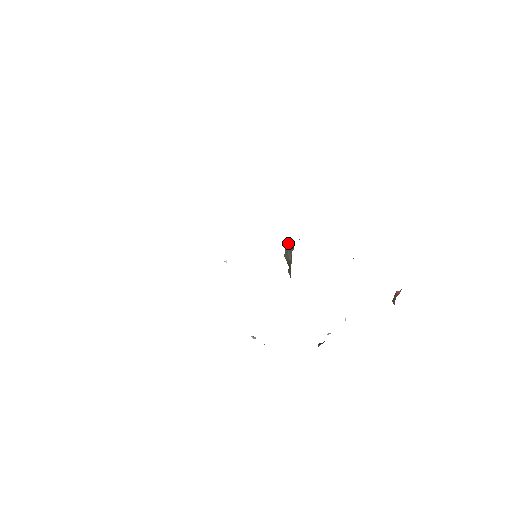
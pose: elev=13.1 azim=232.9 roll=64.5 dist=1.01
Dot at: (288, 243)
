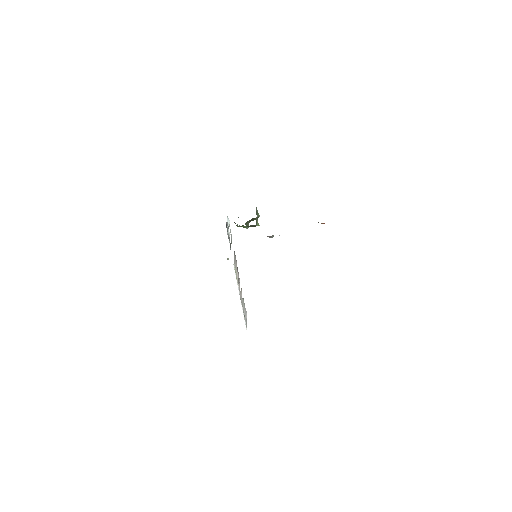
Dot at: occluded
